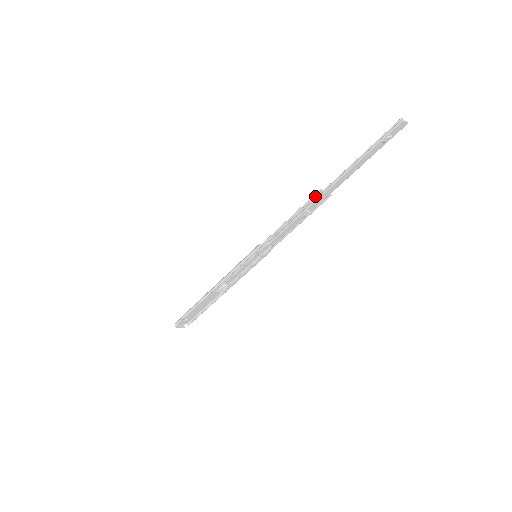
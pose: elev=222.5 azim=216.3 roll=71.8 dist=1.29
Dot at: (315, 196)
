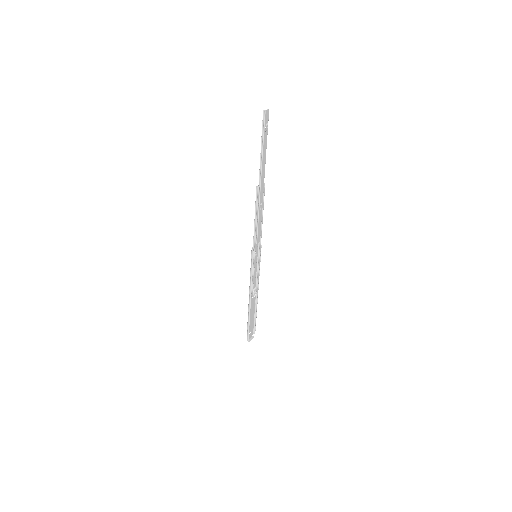
Dot at: (257, 193)
